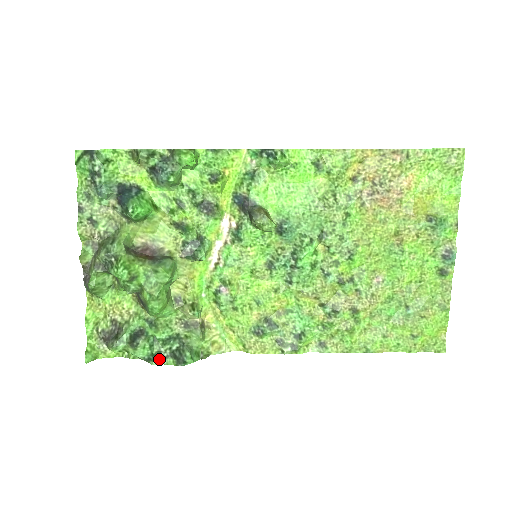
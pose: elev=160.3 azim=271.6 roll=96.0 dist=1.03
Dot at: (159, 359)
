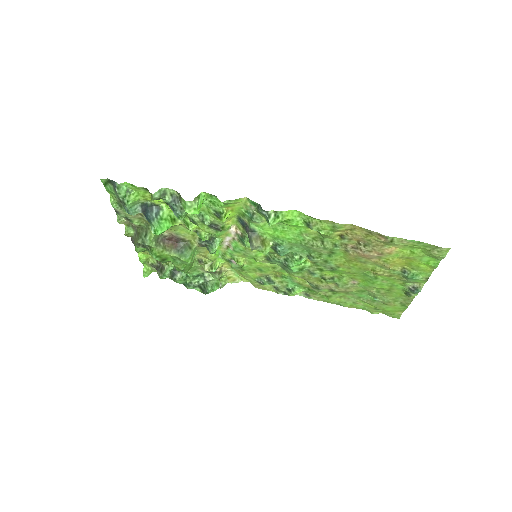
Dot at: (191, 287)
